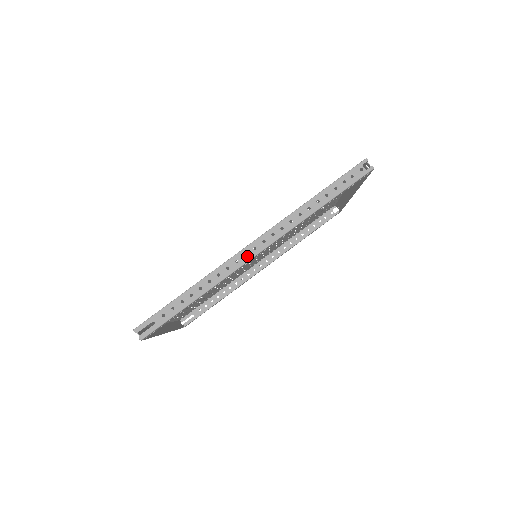
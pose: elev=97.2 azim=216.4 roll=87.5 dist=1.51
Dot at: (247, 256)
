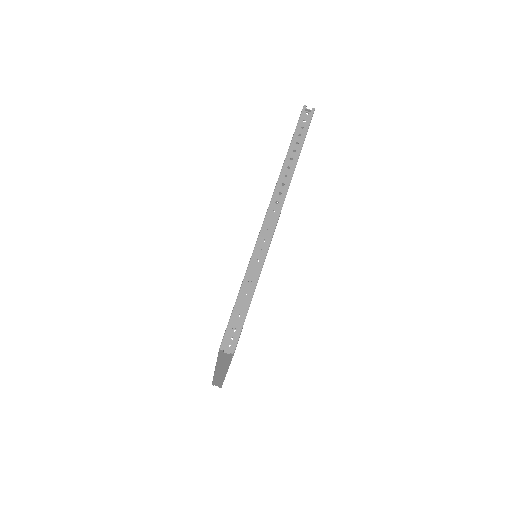
Dot at: (272, 221)
